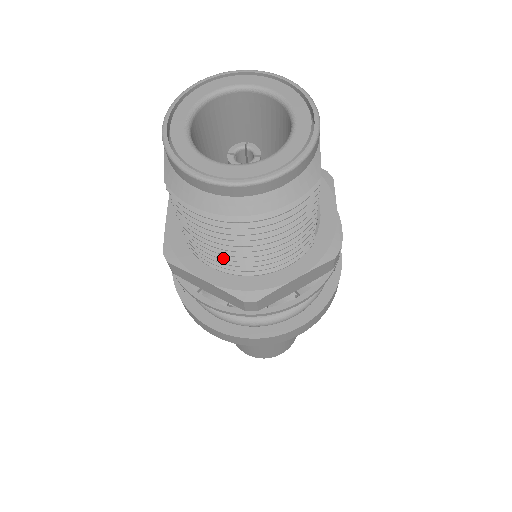
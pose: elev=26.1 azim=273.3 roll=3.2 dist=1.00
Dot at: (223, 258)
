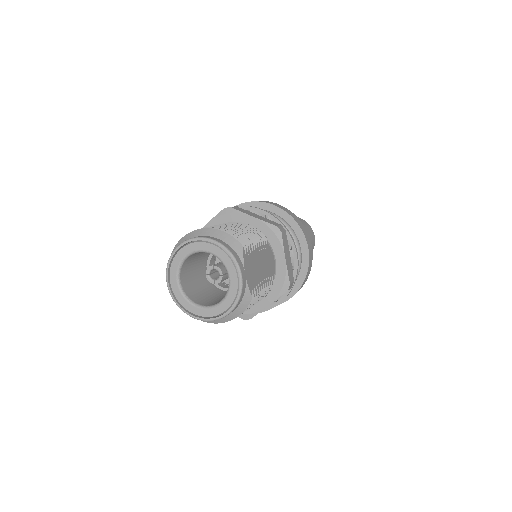
Dot at: occluded
